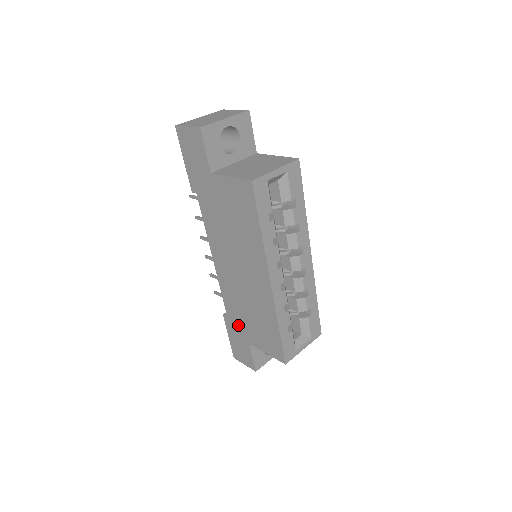
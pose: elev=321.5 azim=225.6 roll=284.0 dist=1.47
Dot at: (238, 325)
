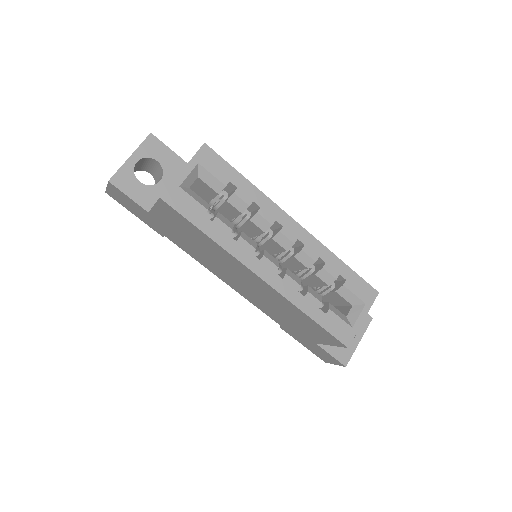
Dot at: (293, 331)
